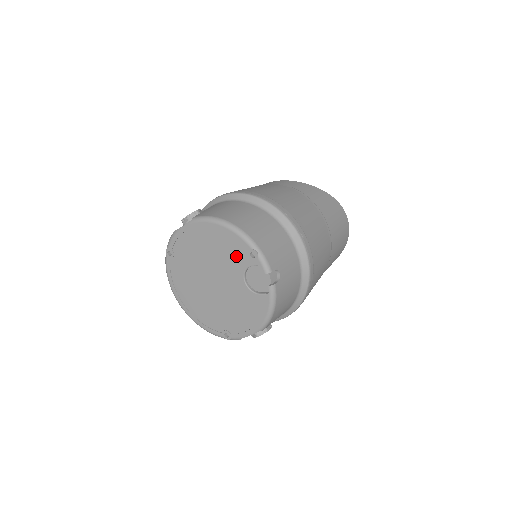
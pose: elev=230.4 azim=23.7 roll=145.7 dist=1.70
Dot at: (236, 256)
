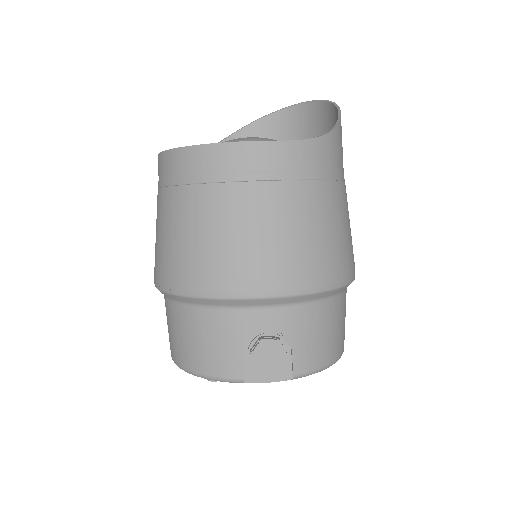
Dot at: occluded
